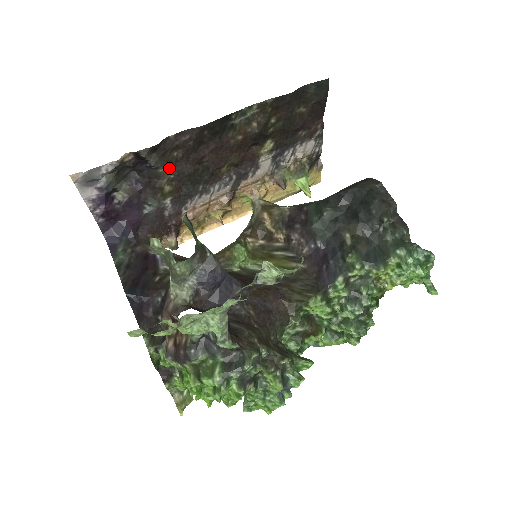
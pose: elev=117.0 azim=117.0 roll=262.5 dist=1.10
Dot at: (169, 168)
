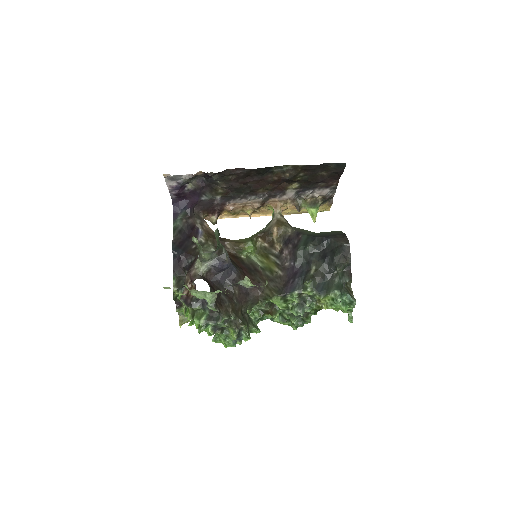
Dot at: (224, 182)
